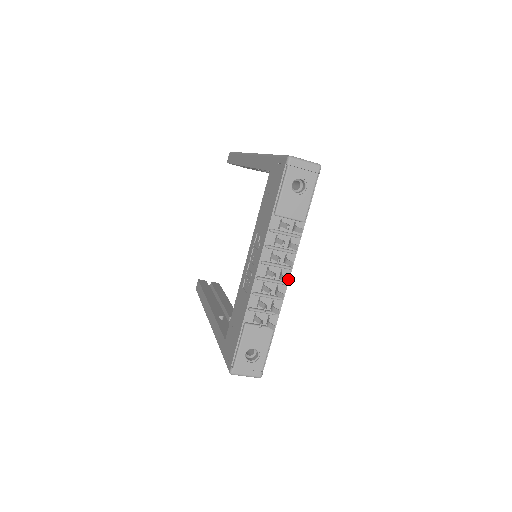
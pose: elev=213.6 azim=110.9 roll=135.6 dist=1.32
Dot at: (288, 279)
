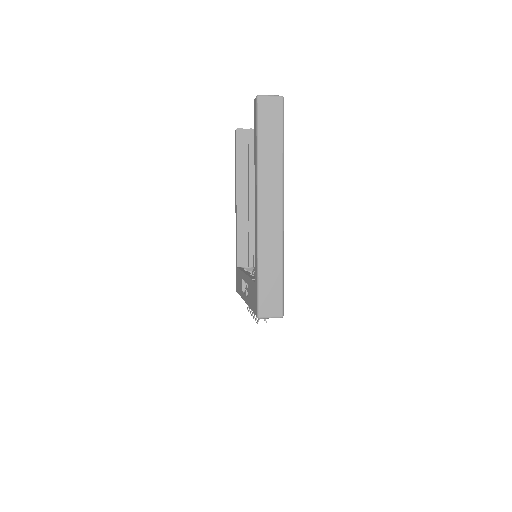
Dot at: occluded
